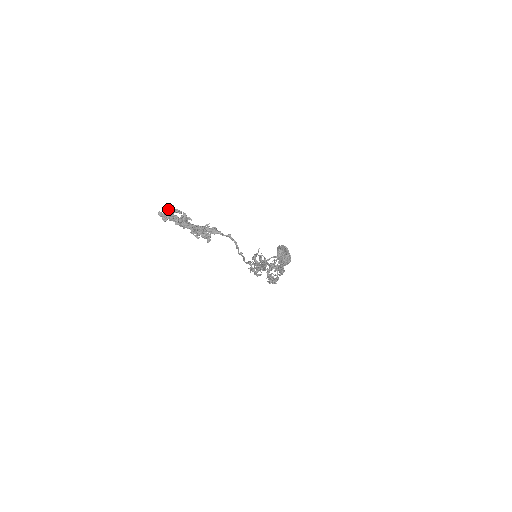
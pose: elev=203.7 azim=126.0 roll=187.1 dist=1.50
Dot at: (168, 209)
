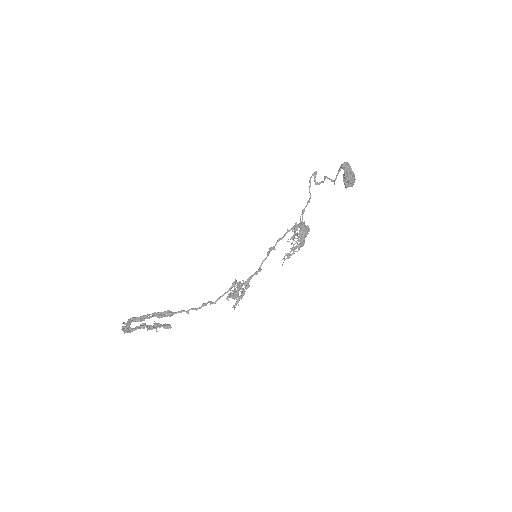
Dot at: (125, 329)
